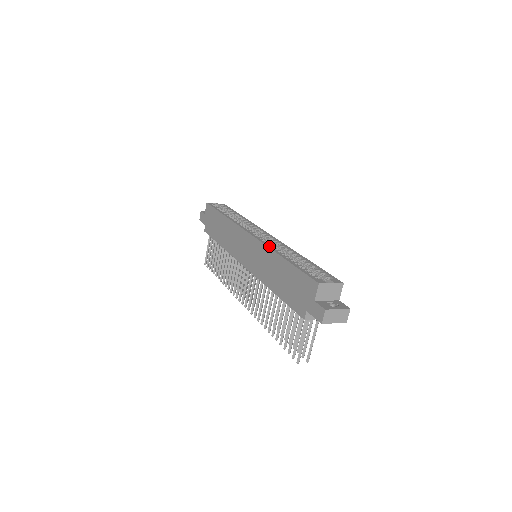
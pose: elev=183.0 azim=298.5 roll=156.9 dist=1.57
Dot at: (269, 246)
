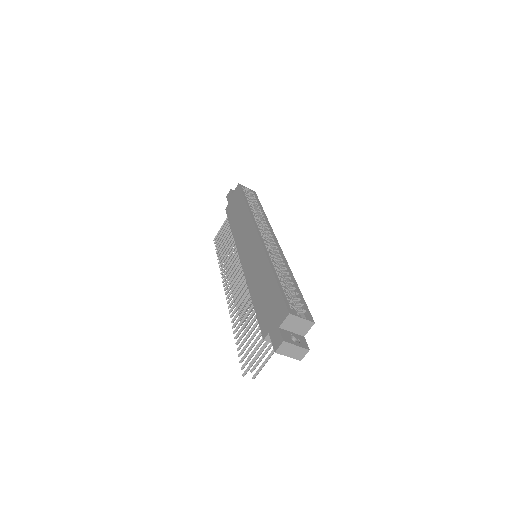
Dot at: (268, 254)
